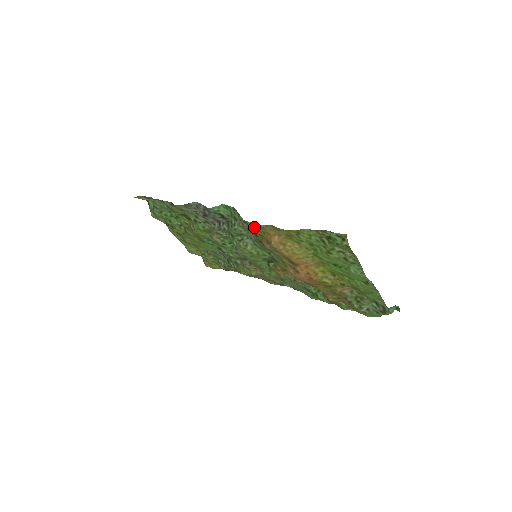
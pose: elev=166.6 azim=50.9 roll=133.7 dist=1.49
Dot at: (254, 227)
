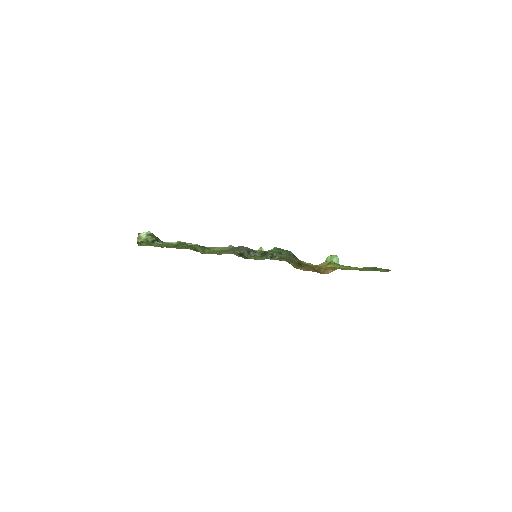
Dot at: (309, 264)
